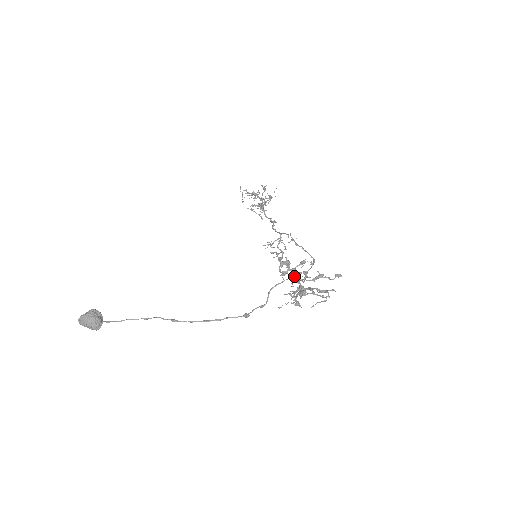
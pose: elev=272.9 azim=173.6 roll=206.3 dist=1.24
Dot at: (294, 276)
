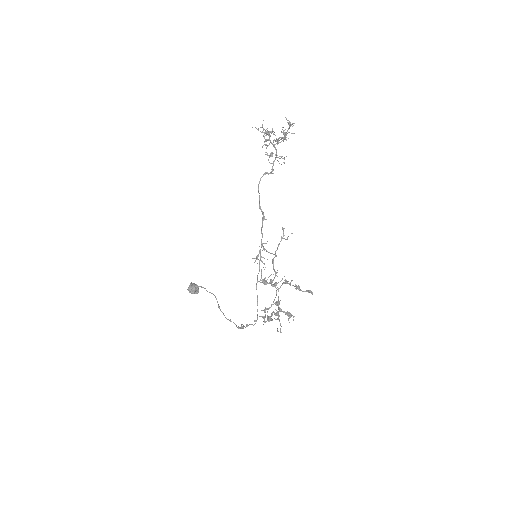
Dot at: occluded
